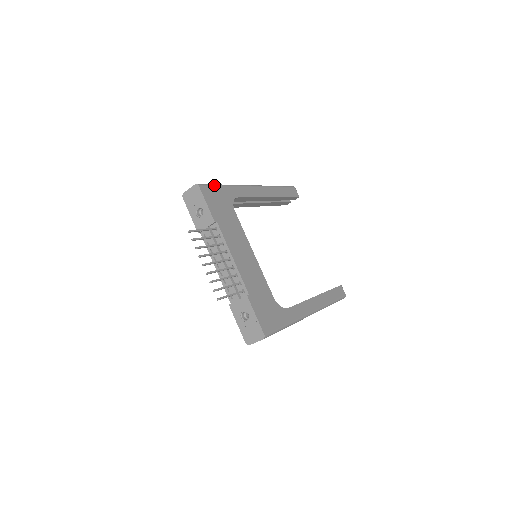
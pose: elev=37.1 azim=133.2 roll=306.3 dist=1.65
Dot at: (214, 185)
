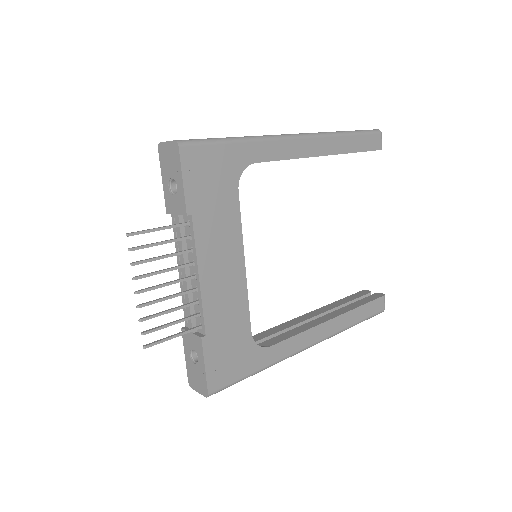
Dot at: (214, 142)
